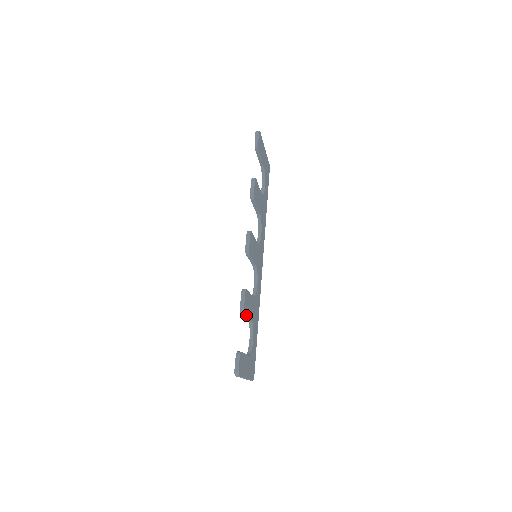
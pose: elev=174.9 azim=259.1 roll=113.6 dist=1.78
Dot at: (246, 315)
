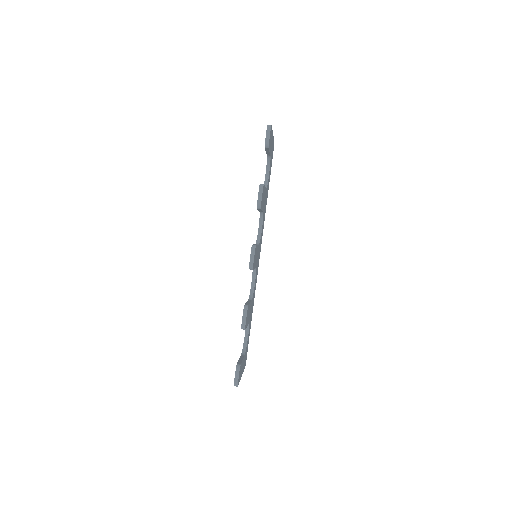
Dot at: (246, 327)
